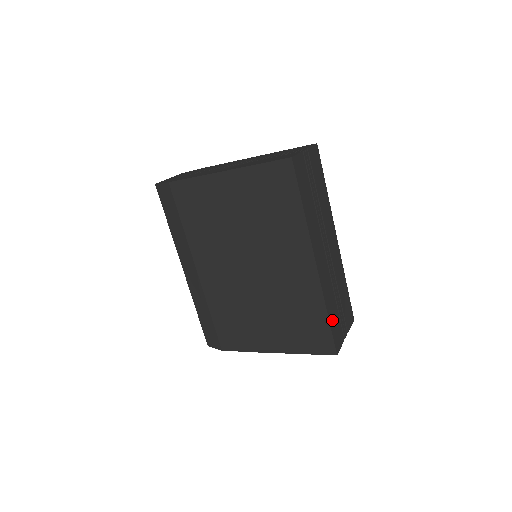
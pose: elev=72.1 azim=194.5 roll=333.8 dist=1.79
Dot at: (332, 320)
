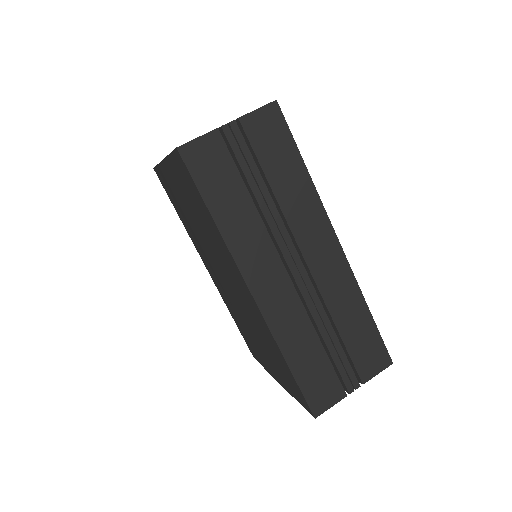
Dot at: (303, 370)
